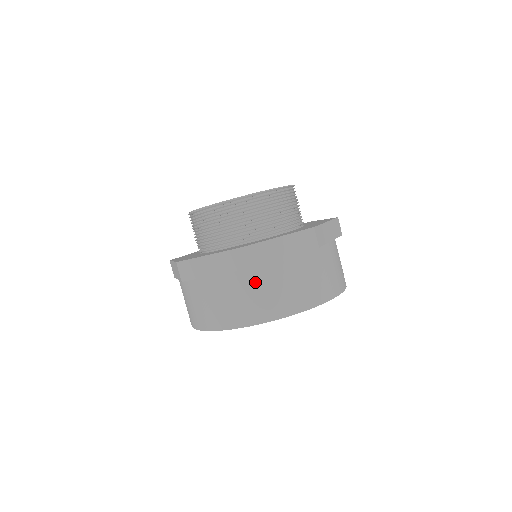
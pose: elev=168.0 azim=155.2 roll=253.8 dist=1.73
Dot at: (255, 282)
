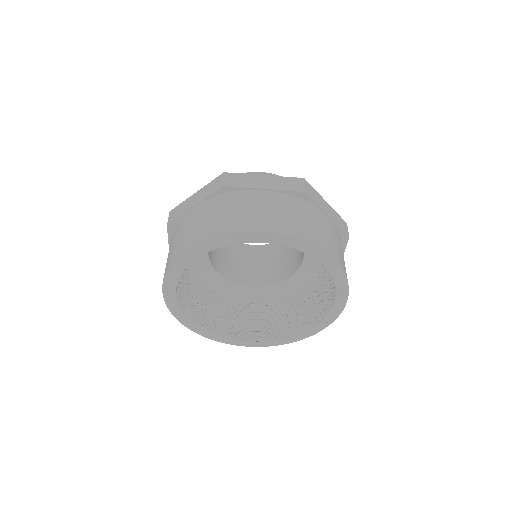
Dot at: (230, 203)
